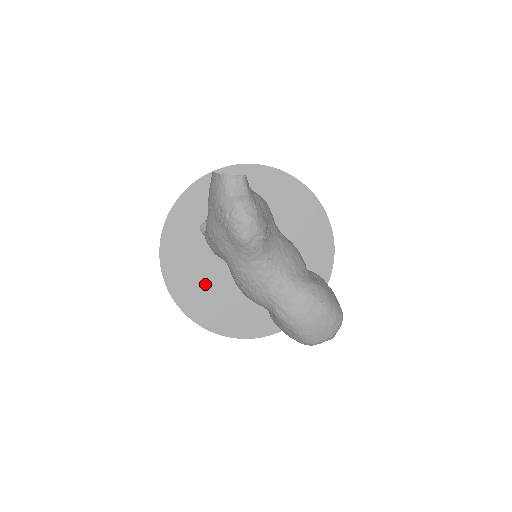
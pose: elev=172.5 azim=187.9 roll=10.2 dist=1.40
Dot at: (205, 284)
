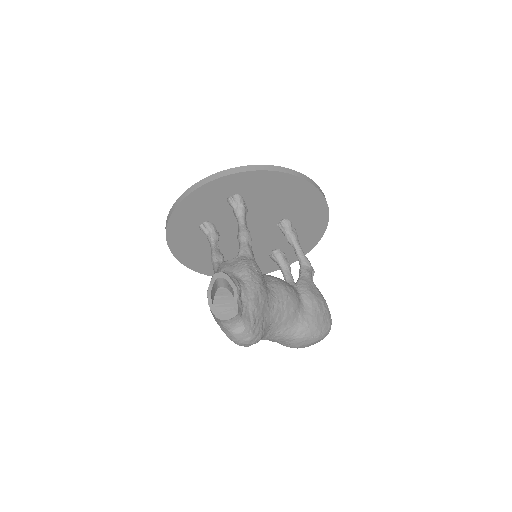
Dot at: occluded
